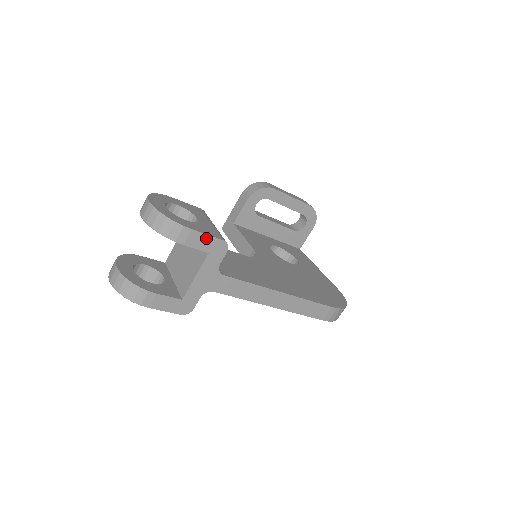
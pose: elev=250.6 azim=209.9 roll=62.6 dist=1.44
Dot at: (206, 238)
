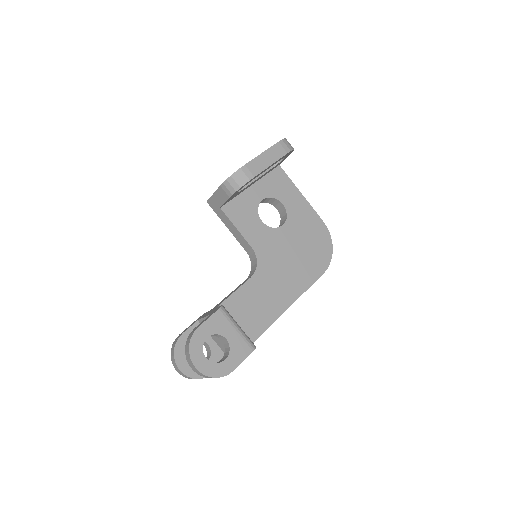
Dot at: (242, 361)
